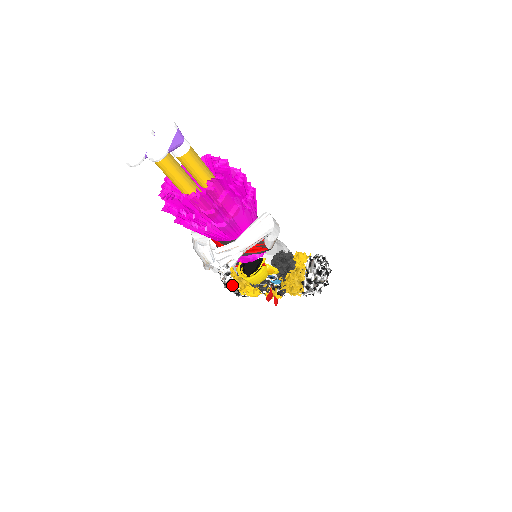
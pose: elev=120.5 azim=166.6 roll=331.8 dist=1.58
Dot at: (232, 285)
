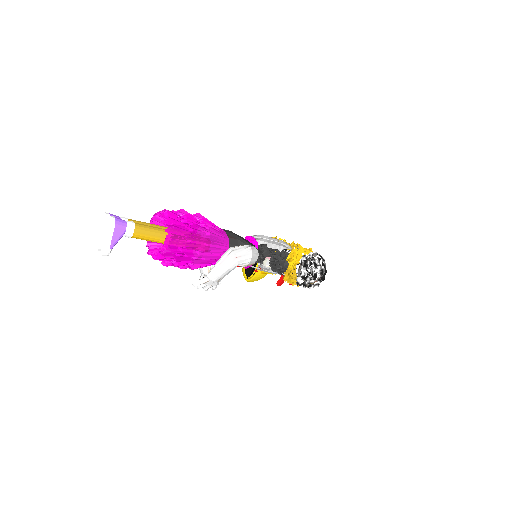
Dot at: occluded
